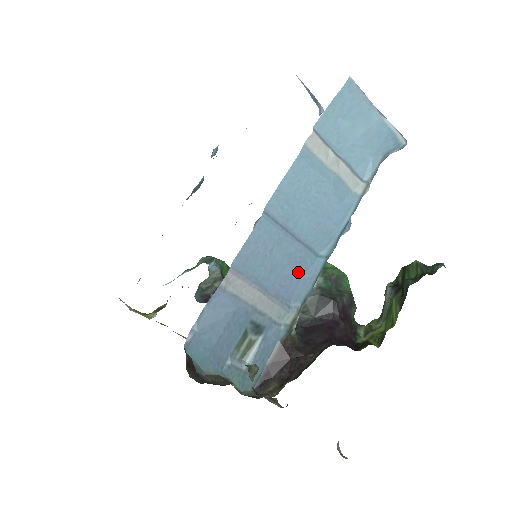
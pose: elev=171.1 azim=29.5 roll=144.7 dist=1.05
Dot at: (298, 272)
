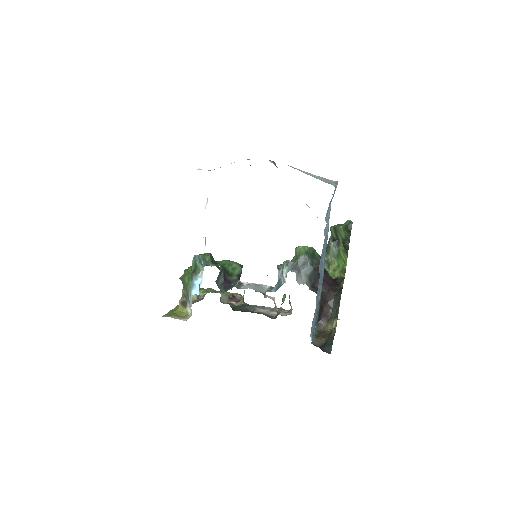
Dot at: (321, 276)
